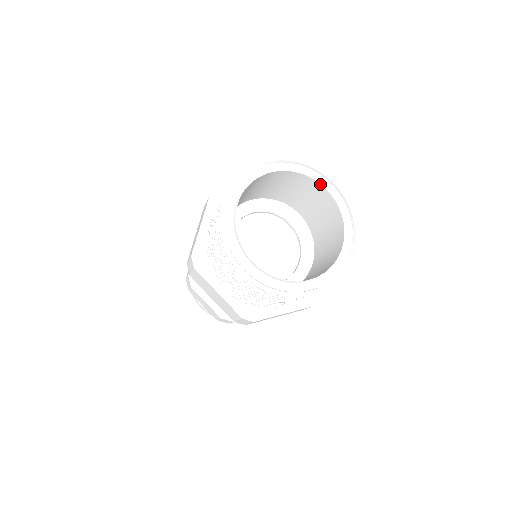
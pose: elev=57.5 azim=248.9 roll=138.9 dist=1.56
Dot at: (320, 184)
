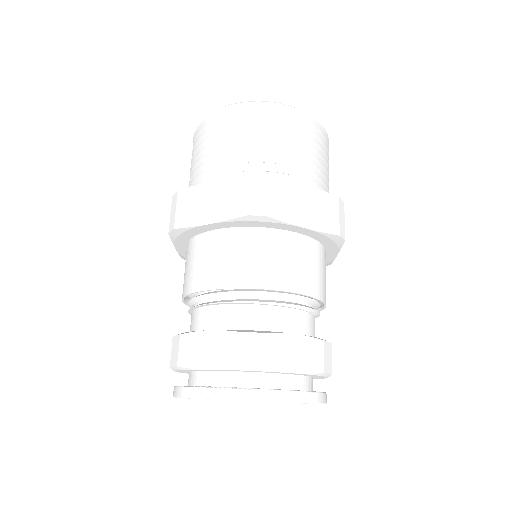
Dot at: occluded
